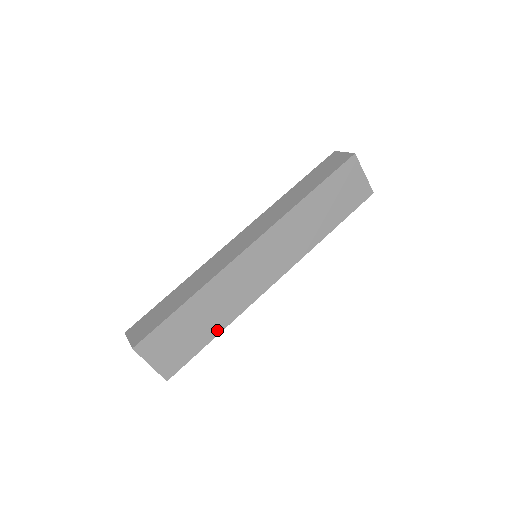
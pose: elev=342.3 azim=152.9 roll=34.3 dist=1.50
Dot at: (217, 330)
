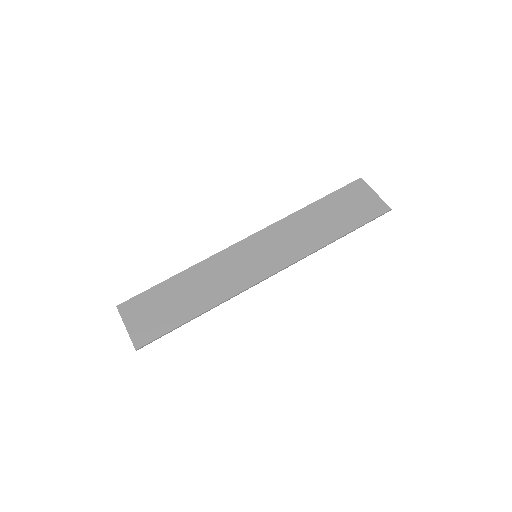
Dot at: (199, 310)
